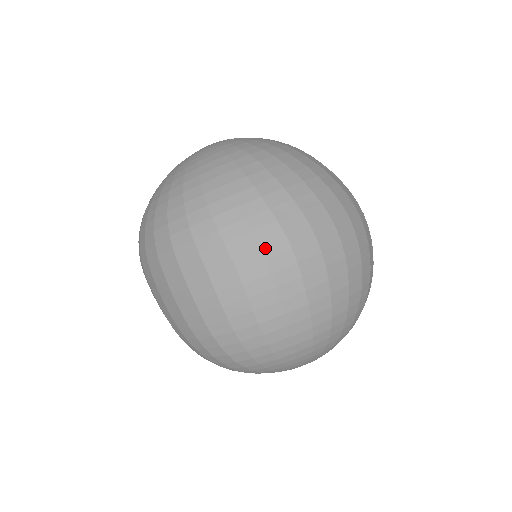
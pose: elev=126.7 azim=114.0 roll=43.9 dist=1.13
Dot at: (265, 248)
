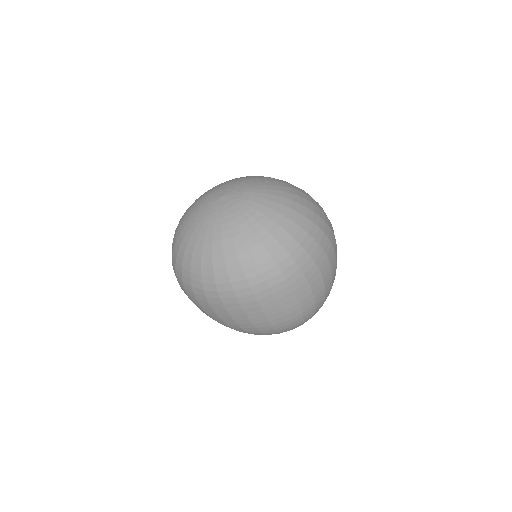
Dot at: (329, 256)
